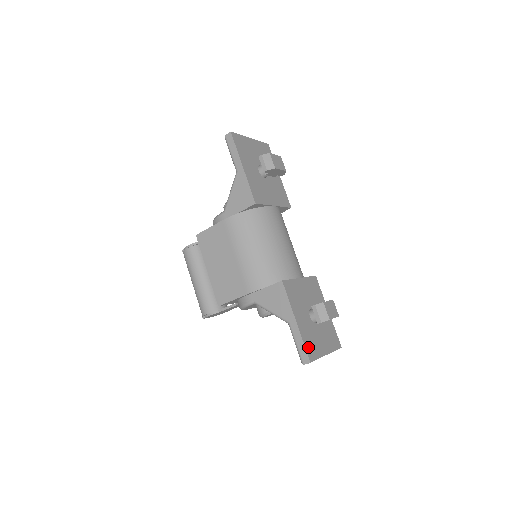
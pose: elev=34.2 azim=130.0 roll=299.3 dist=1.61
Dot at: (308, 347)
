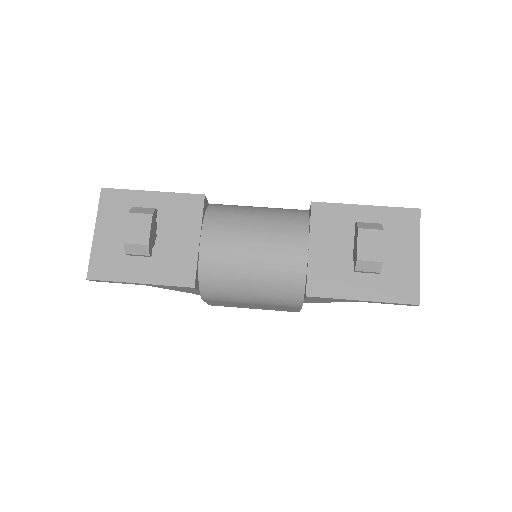
Dot at: (400, 296)
